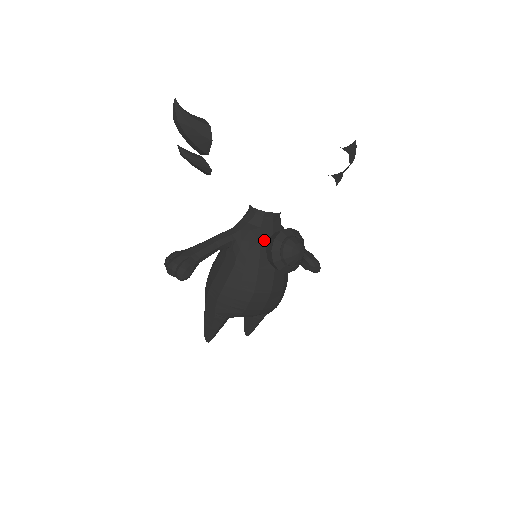
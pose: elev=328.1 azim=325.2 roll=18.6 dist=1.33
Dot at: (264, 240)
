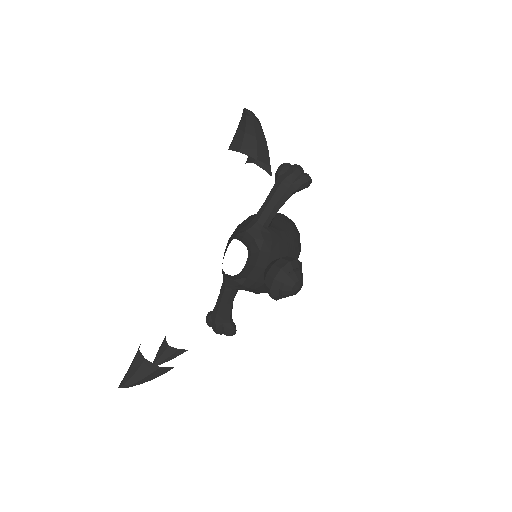
Dot at: (258, 278)
